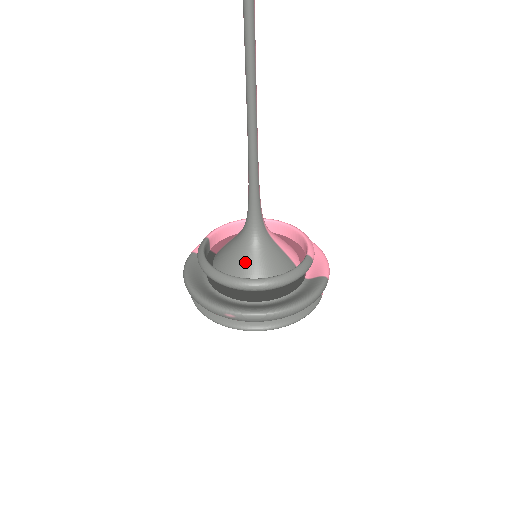
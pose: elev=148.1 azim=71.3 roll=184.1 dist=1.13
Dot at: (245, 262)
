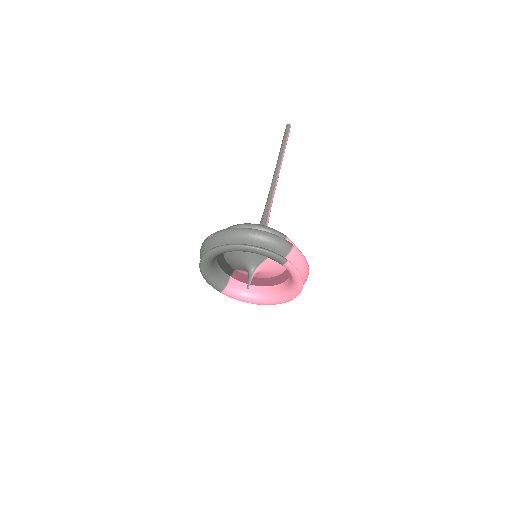
Dot at: occluded
